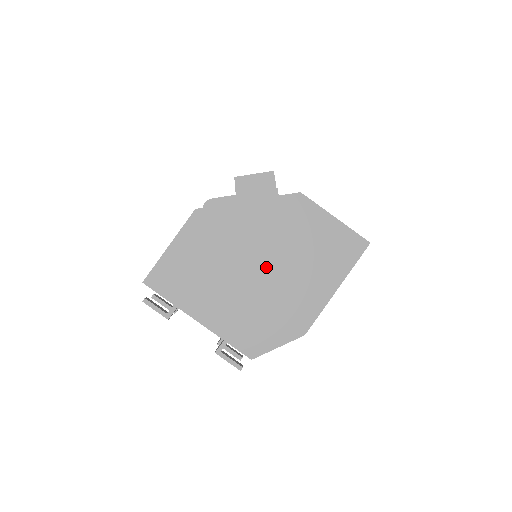
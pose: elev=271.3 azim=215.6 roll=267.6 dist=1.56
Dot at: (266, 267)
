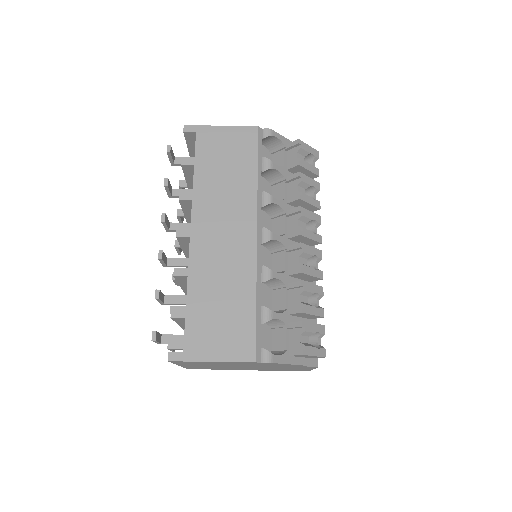
Dot at: (250, 367)
